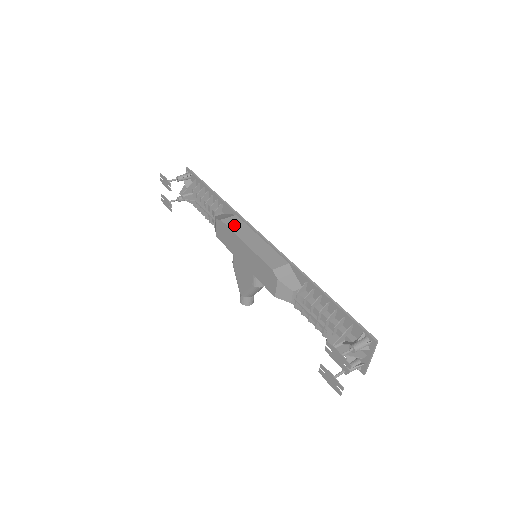
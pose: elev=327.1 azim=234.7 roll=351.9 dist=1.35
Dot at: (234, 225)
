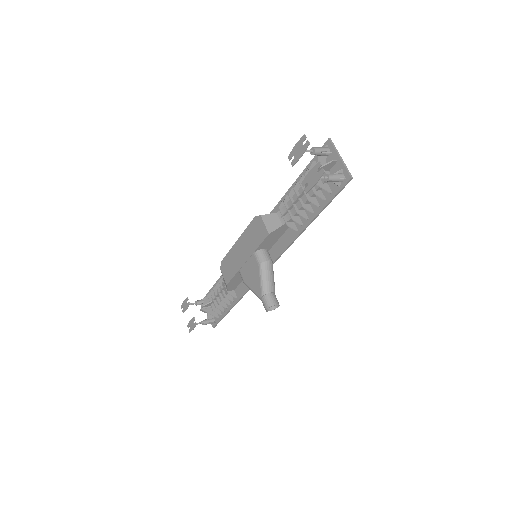
Dot at: occluded
